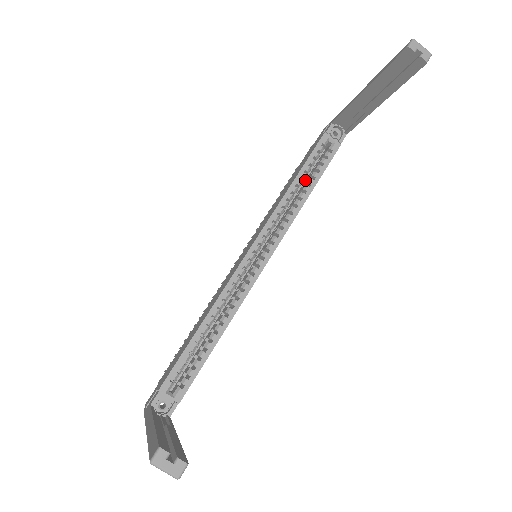
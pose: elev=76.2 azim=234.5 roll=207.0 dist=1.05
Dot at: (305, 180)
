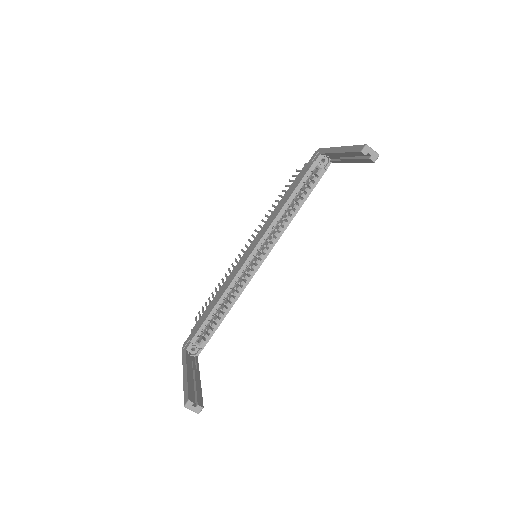
Dot at: occluded
